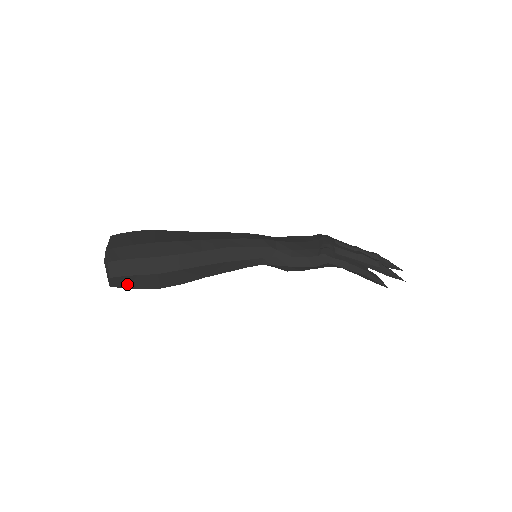
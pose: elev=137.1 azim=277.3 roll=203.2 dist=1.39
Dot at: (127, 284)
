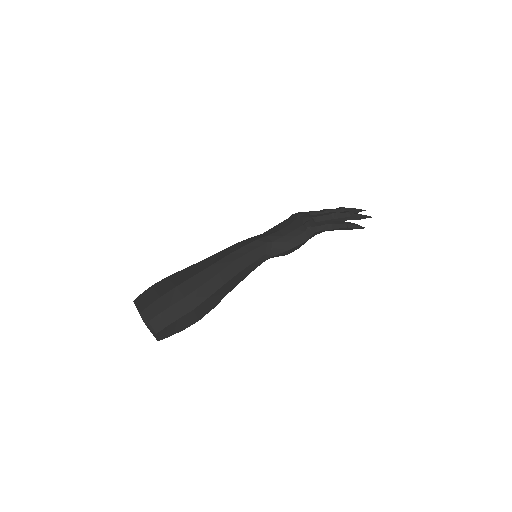
Dot at: (171, 332)
